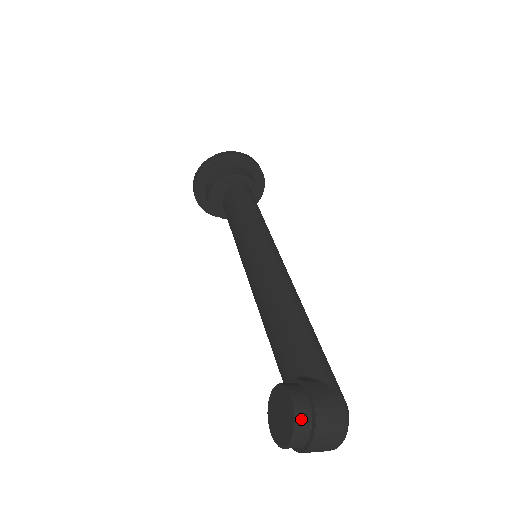
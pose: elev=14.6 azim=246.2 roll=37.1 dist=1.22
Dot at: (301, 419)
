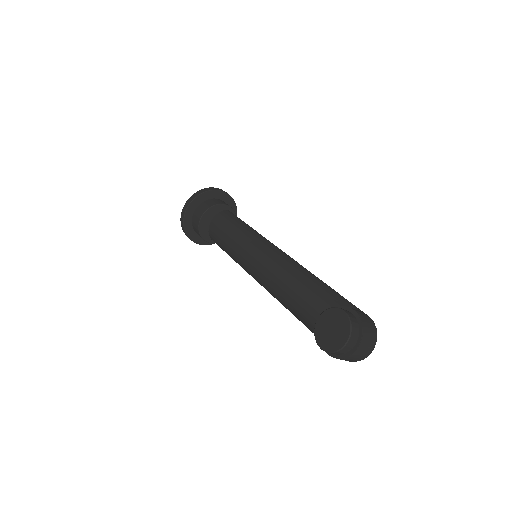
Dot at: (354, 323)
